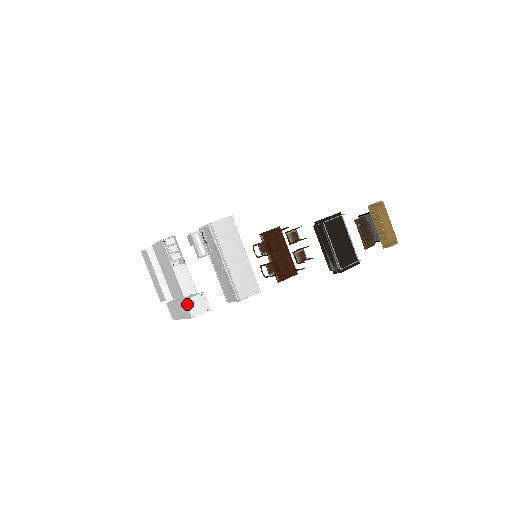
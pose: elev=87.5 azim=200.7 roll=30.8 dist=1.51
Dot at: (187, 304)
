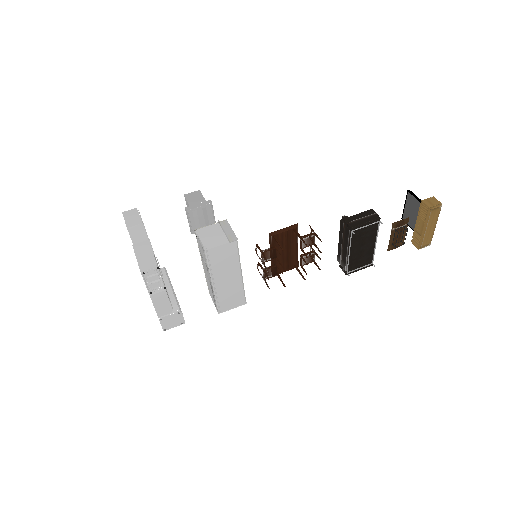
Dot at: (160, 321)
